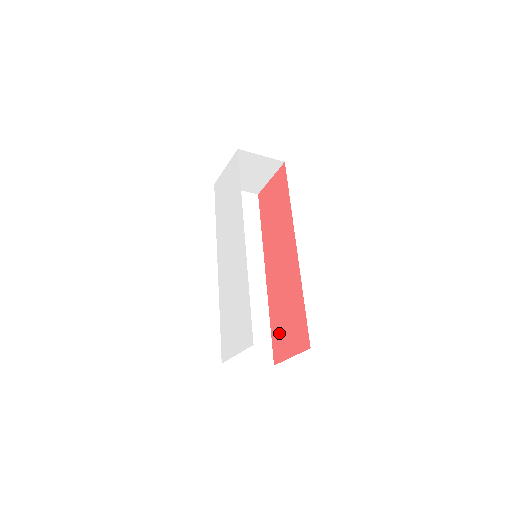
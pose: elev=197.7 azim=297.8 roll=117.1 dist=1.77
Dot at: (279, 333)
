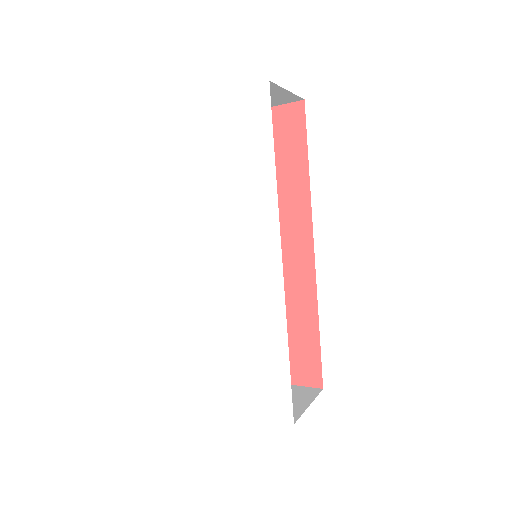
Dot at: occluded
